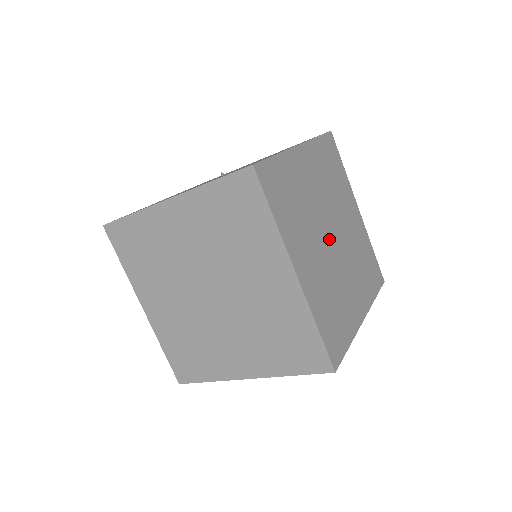
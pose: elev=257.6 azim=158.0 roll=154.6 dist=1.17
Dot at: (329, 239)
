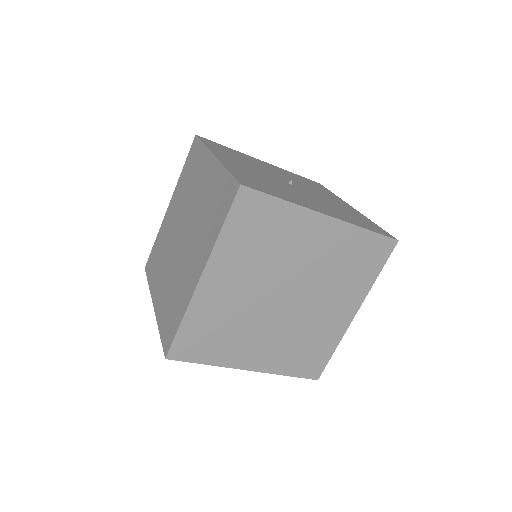
Dot at: (277, 295)
